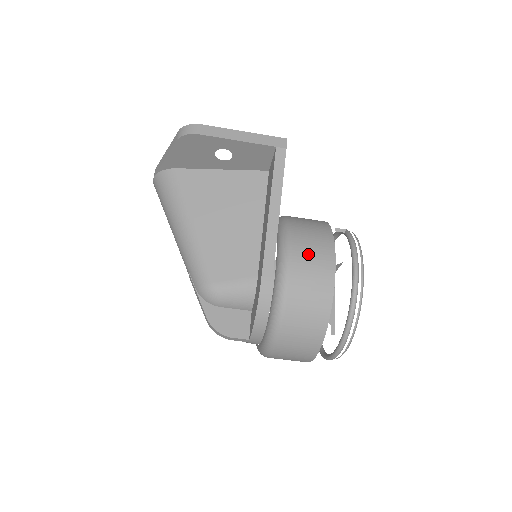
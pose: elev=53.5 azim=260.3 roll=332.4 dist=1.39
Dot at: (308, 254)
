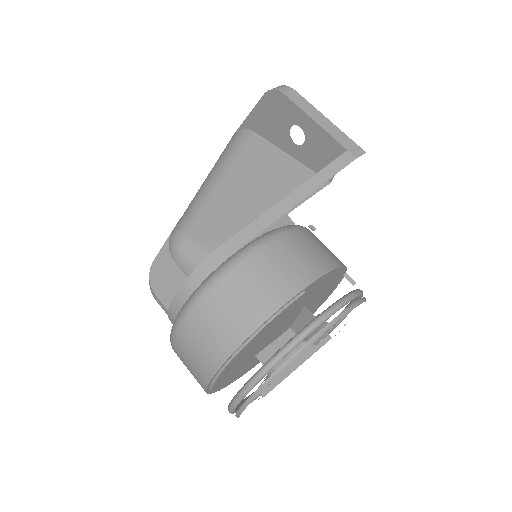
Dot at: (284, 258)
